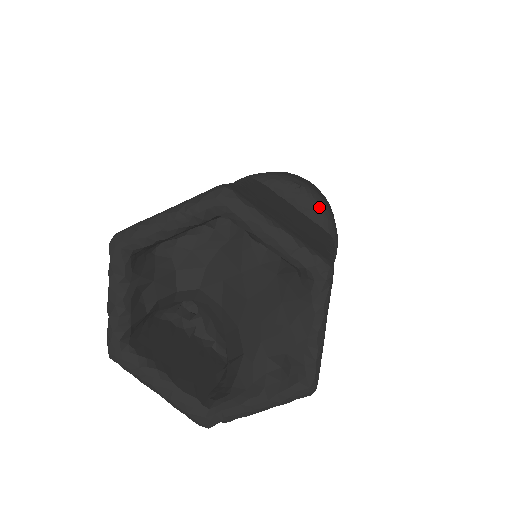
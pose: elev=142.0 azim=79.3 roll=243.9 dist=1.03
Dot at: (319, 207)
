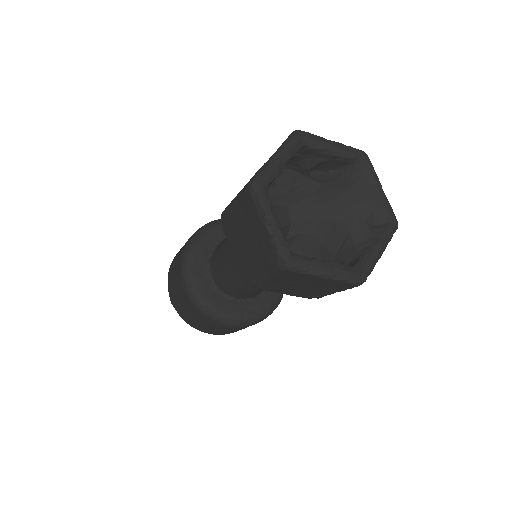
Dot at: occluded
